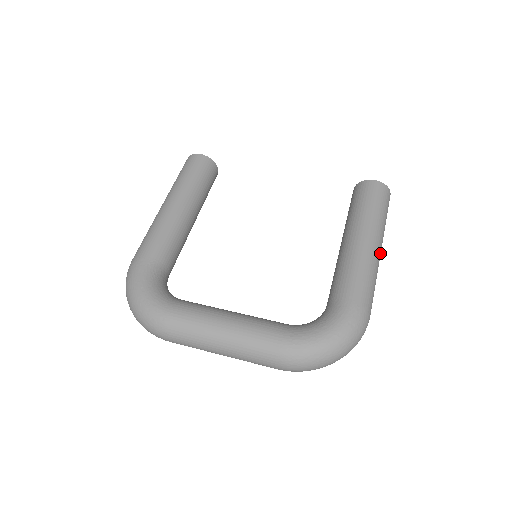
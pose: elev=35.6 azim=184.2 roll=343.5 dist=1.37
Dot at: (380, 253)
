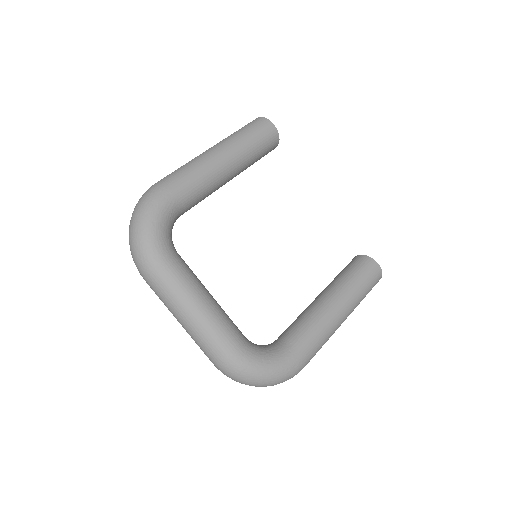
Dot at: occluded
